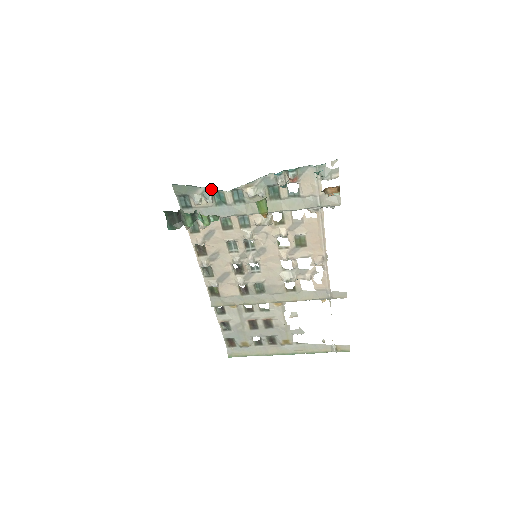
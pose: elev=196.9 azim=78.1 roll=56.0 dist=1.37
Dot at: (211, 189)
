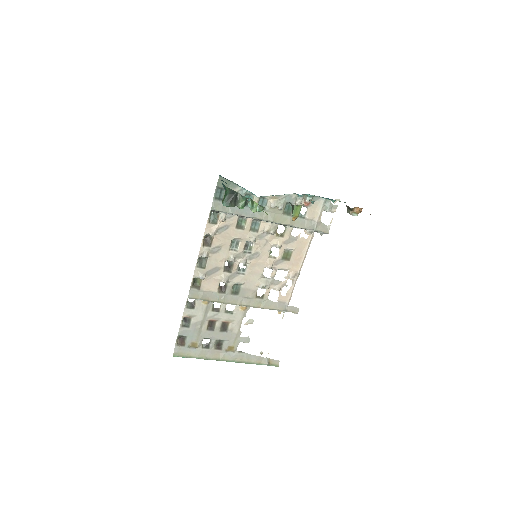
Dot at: (247, 190)
